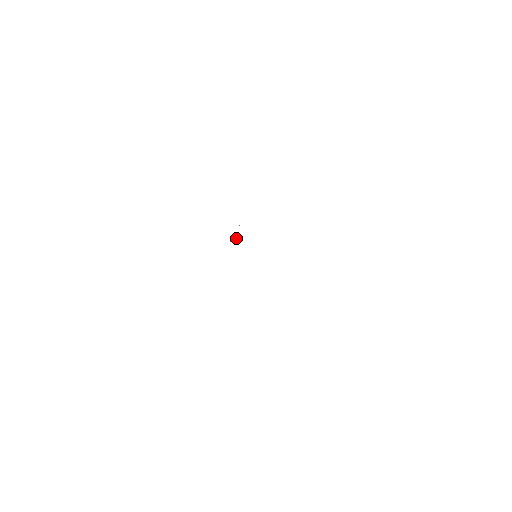
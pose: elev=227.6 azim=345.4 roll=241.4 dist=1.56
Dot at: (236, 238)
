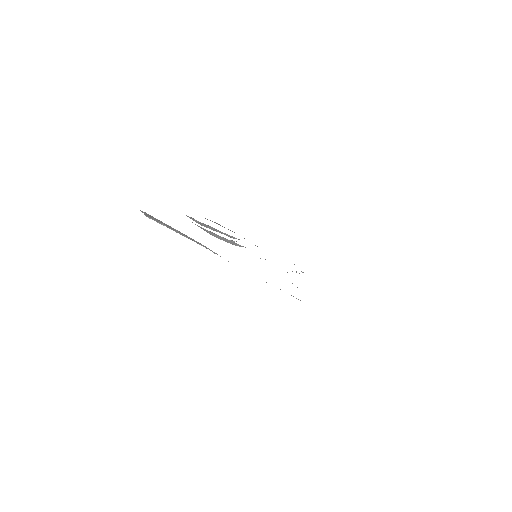
Dot at: (233, 241)
